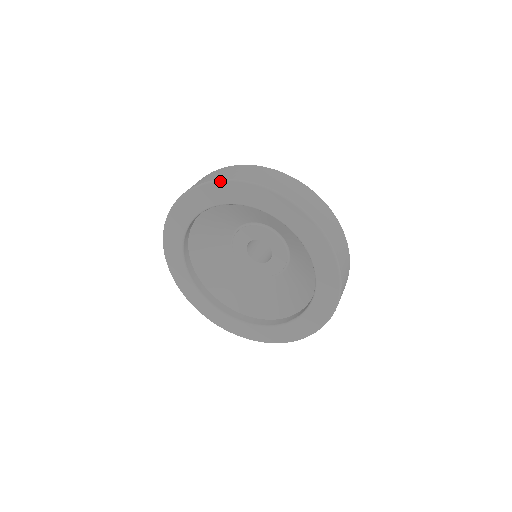
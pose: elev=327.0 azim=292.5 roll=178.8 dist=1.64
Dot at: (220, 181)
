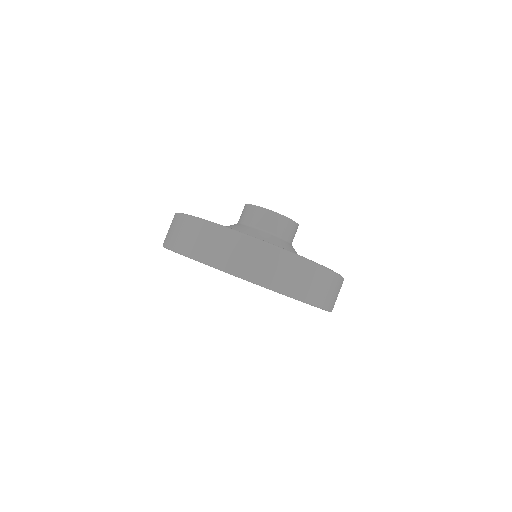
Dot at: occluded
